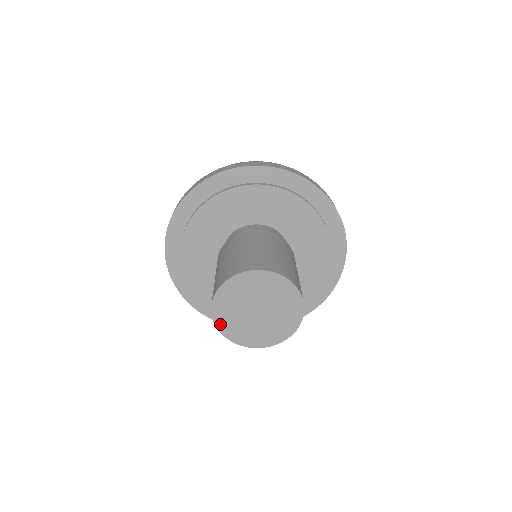
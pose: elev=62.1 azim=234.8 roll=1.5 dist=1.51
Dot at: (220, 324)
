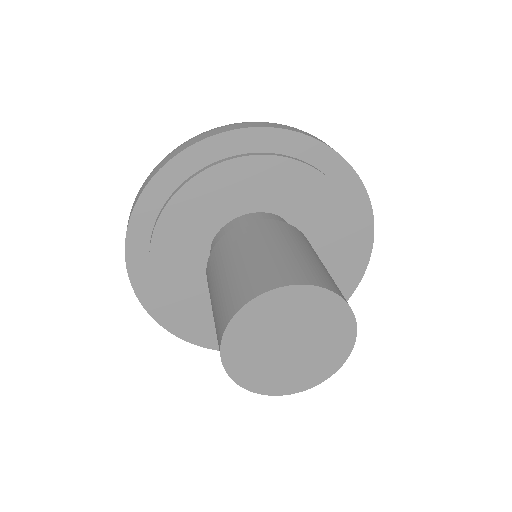
Dot at: (247, 383)
